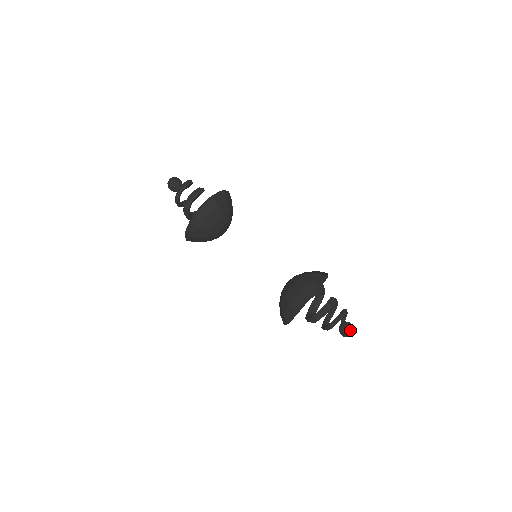
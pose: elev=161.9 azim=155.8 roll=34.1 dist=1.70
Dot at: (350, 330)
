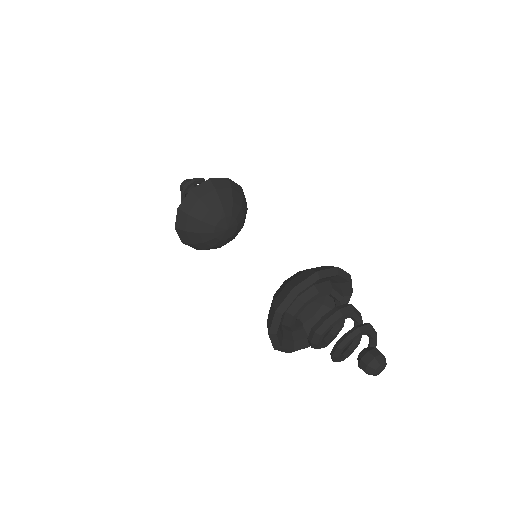
Dot at: (373, 357)
